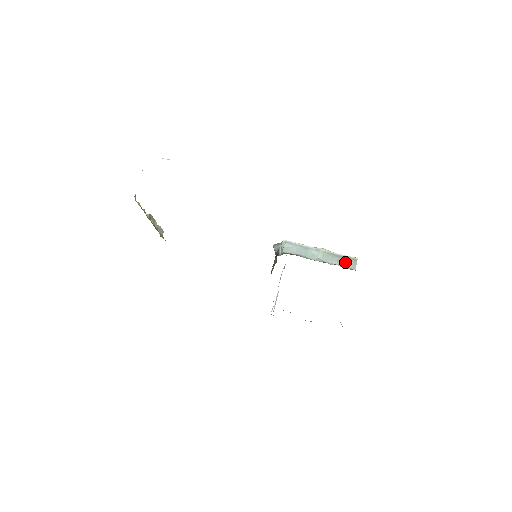
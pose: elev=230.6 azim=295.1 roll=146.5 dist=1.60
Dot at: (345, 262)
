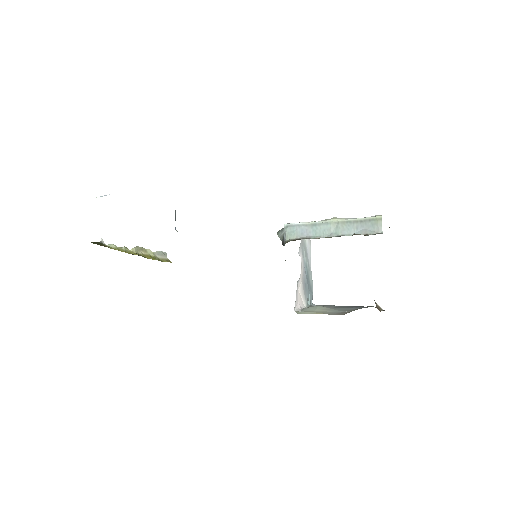
Dot at: (366, 226)
